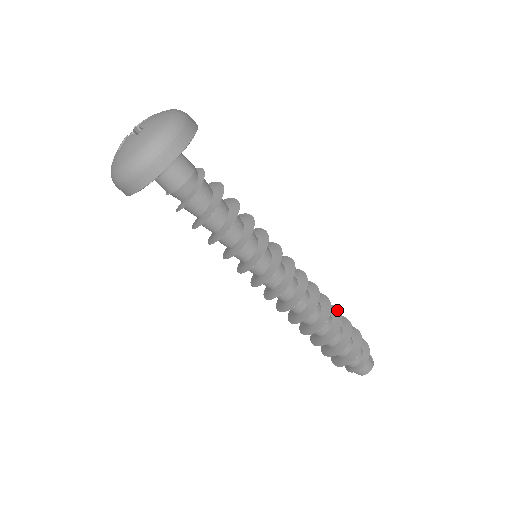
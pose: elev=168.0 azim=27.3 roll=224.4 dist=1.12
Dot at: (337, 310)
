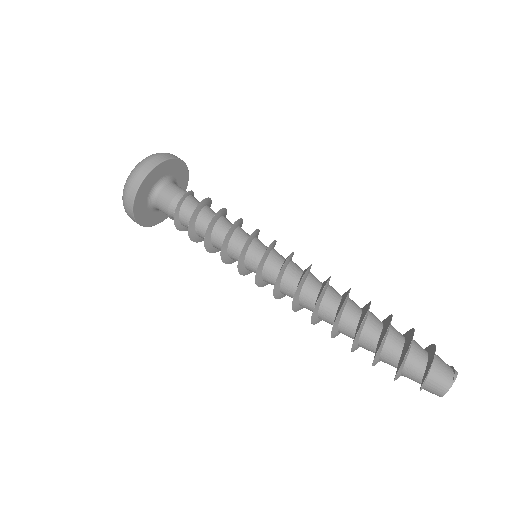
Dot at: (369, 303)
